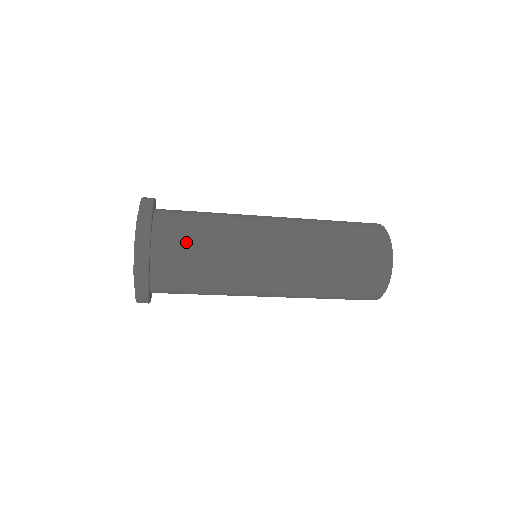
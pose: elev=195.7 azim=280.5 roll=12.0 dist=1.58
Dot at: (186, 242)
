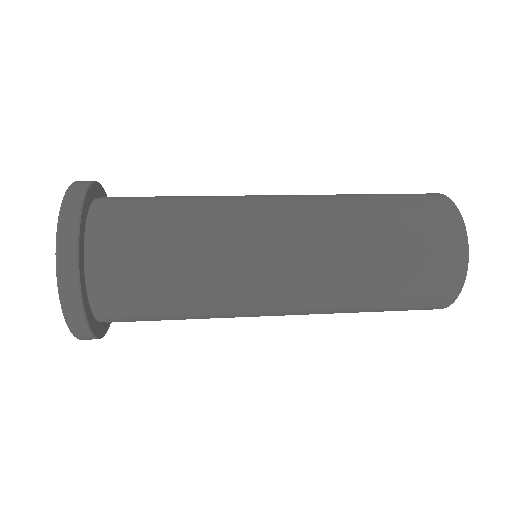
Dot at: (141, 214)
